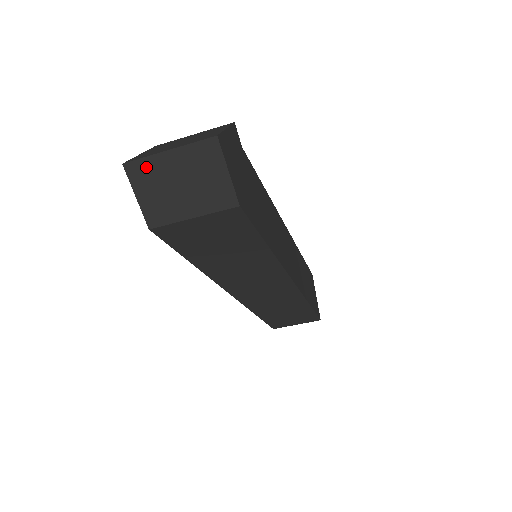
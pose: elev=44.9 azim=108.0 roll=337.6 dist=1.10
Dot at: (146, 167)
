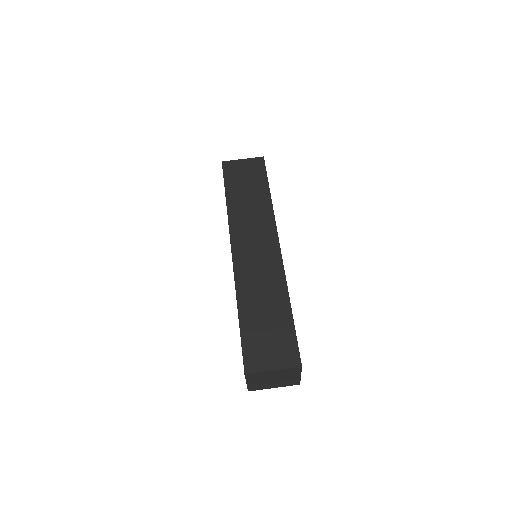
Dot at: occluded
